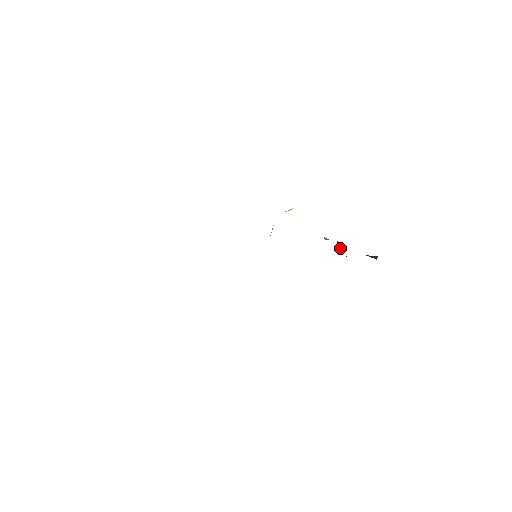
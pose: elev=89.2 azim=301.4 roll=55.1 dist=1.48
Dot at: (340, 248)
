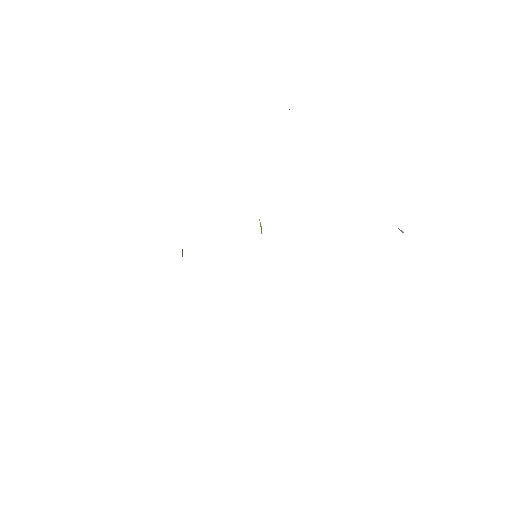
Dot at: occluded
